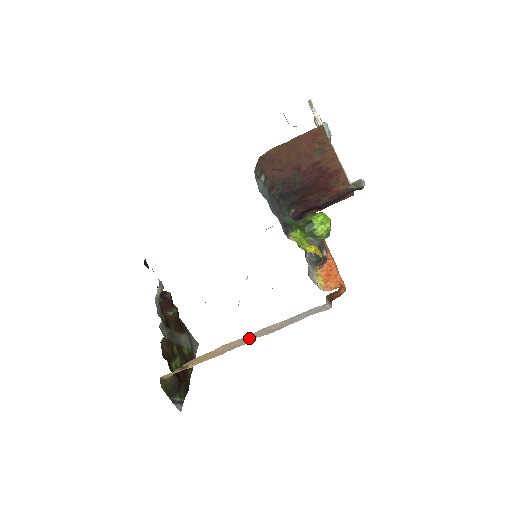
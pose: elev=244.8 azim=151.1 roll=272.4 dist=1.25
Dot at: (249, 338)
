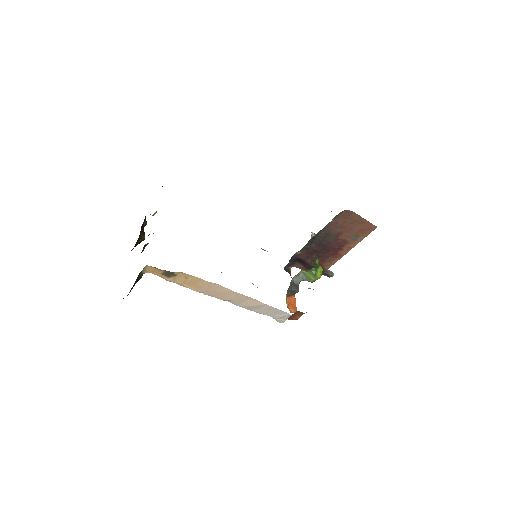
Dot at: (231, 296)
